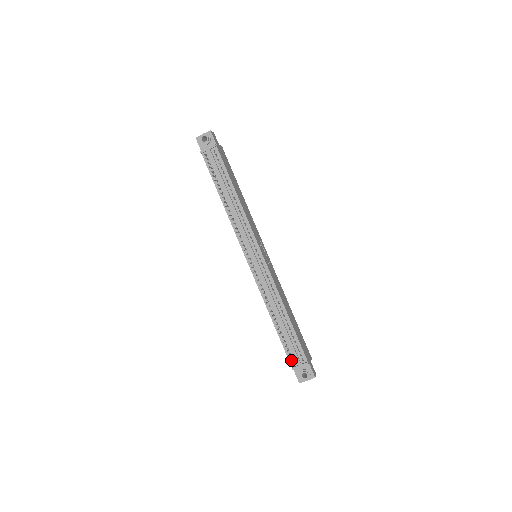
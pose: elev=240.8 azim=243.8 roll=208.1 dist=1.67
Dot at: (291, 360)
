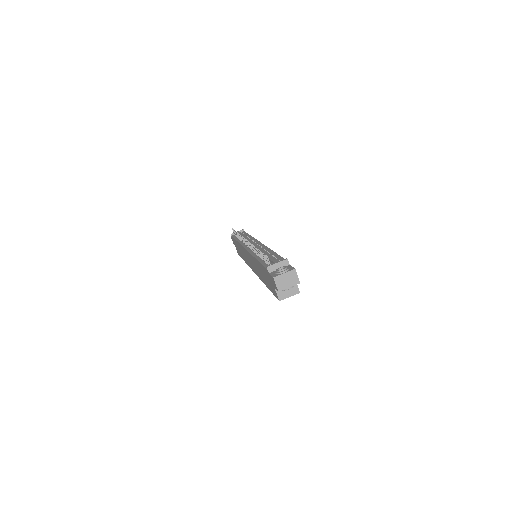
Dot at: (266, 256)
